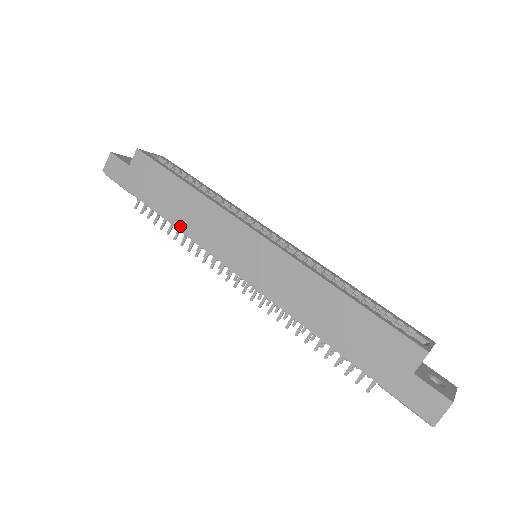
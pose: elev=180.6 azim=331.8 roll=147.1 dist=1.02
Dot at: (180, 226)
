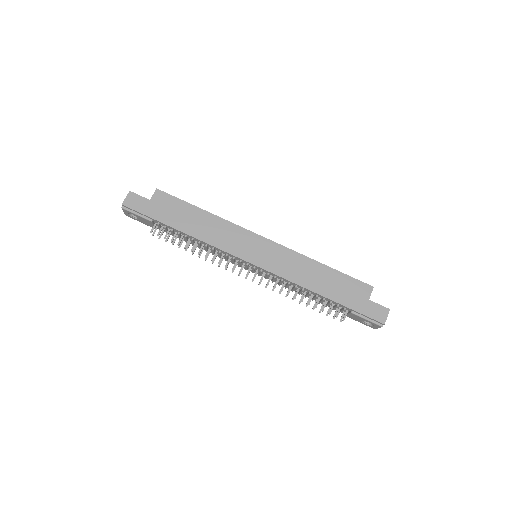
Dot at: (203, 238)
